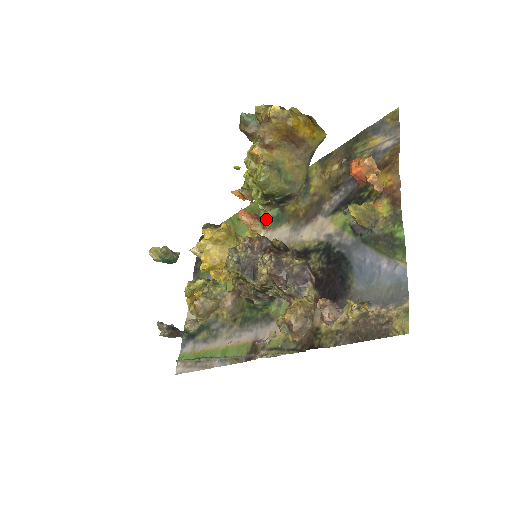
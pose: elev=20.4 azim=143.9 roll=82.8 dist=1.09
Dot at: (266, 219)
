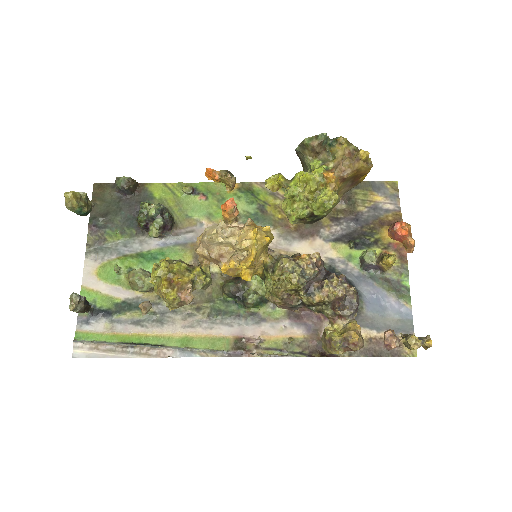
Dot at: occluded
